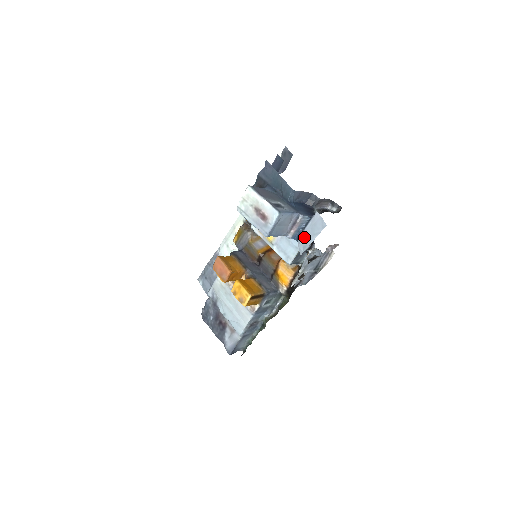
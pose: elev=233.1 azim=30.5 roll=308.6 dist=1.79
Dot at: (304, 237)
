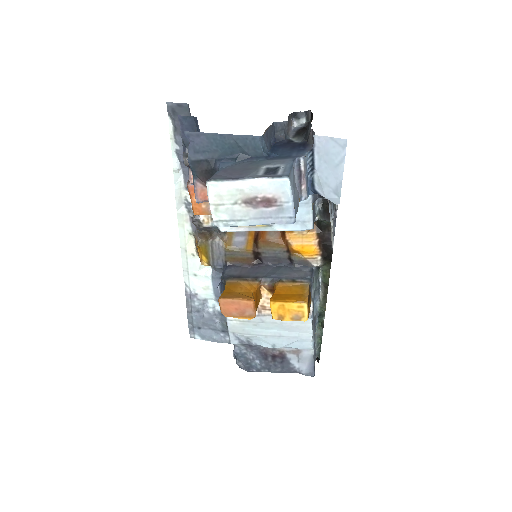
Dot at: (324, 181)
